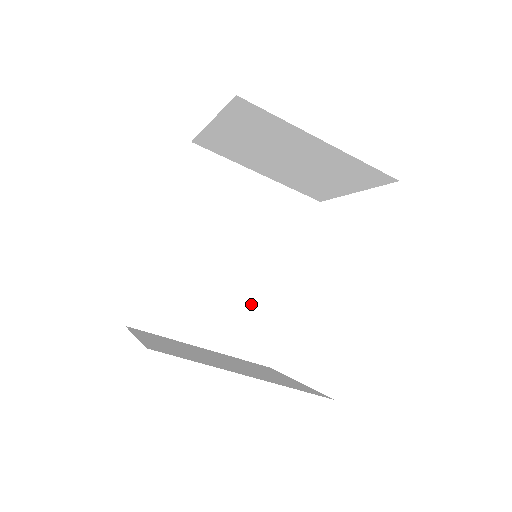
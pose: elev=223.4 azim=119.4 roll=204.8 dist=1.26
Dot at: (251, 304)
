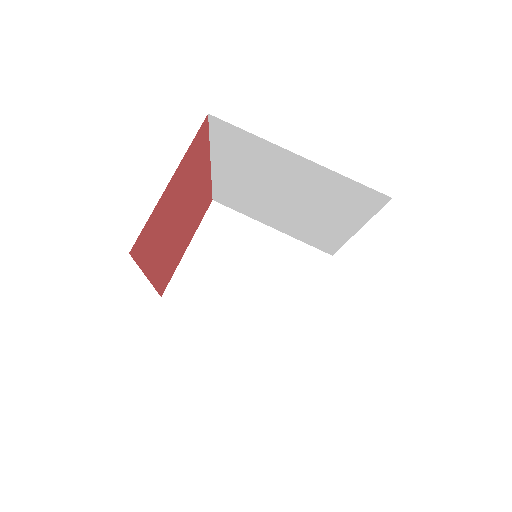
Dot at: occluded
